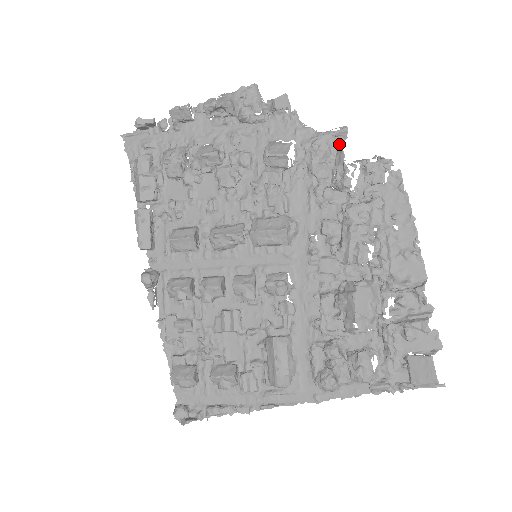
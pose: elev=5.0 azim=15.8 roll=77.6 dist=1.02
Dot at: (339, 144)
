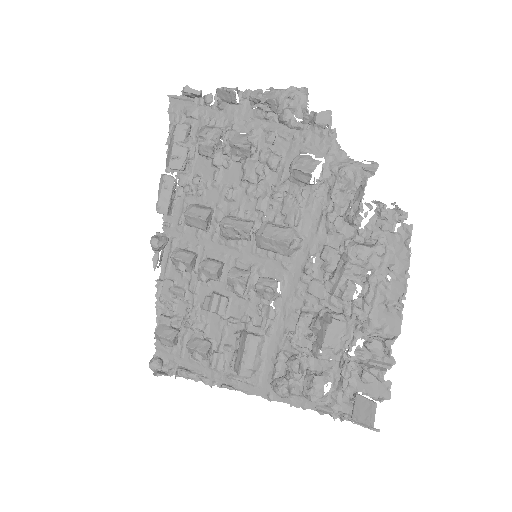
Dot at: (363, 180)
